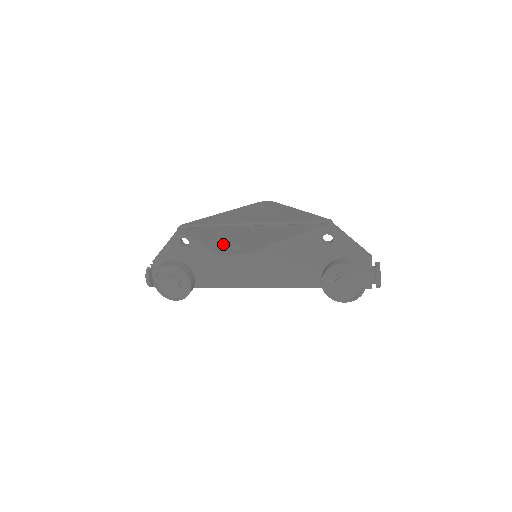
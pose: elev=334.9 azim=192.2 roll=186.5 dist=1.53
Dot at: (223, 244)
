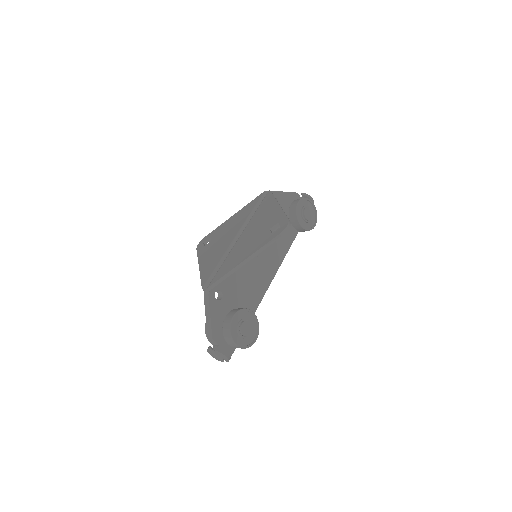
Dot at: (264, 239)
